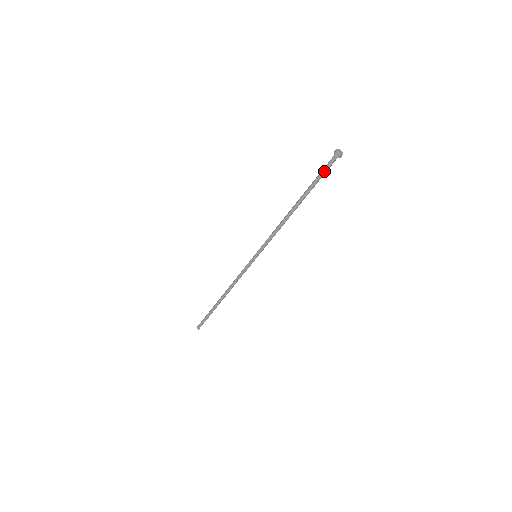
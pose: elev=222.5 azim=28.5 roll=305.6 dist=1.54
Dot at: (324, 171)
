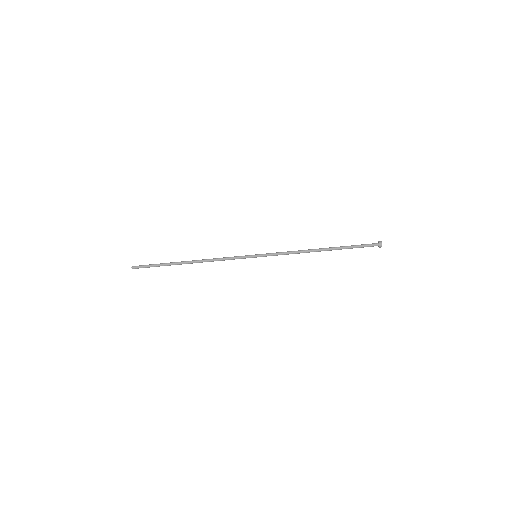
Dot at: (363, 247)
